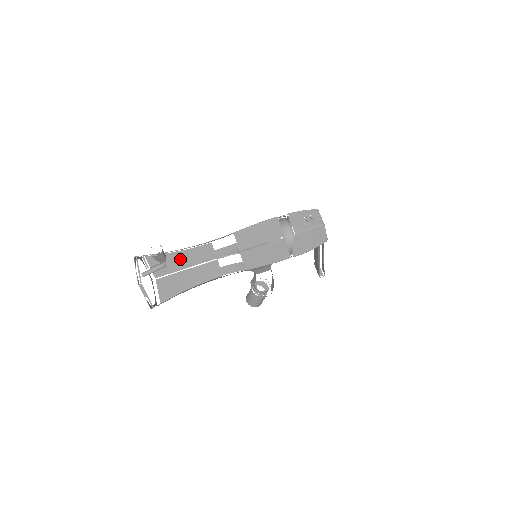
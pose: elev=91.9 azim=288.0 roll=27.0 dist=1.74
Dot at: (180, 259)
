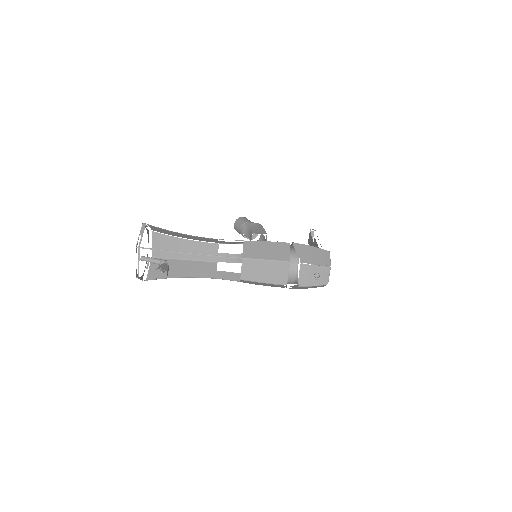
Dot at: (182, 235)
